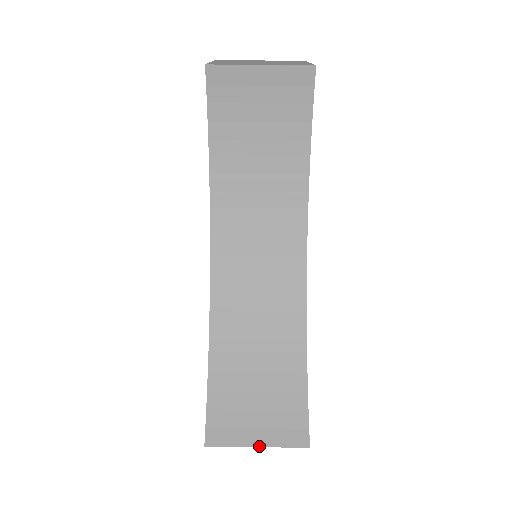
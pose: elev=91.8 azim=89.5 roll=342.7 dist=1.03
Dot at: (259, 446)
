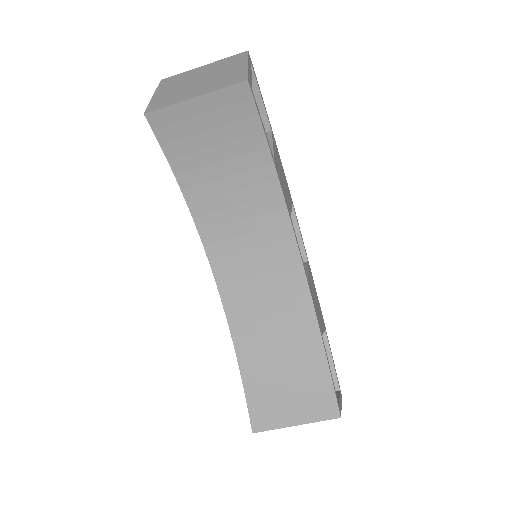
Dot at: (297, 425)
